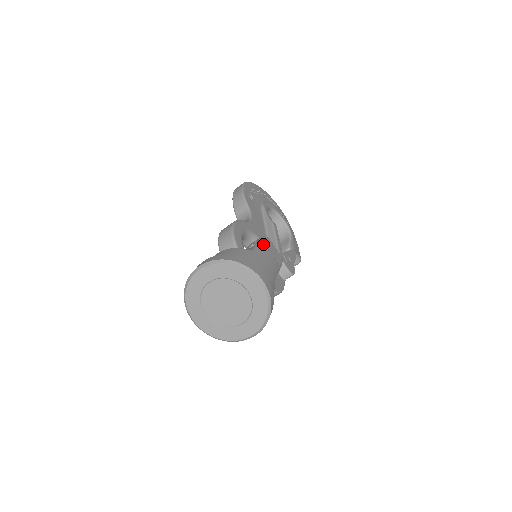
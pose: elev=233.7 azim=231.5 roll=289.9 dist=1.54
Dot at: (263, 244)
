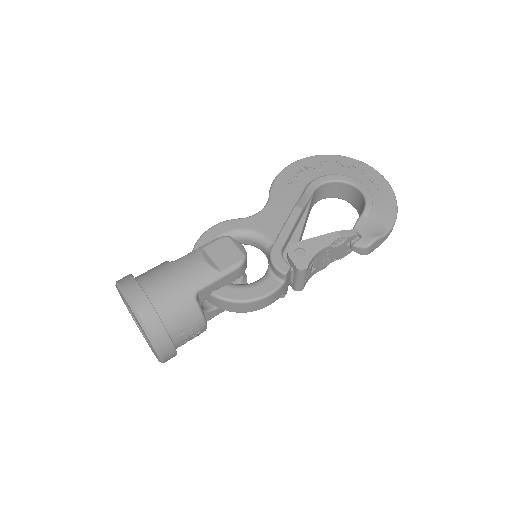
Dot at: (204, 248)
